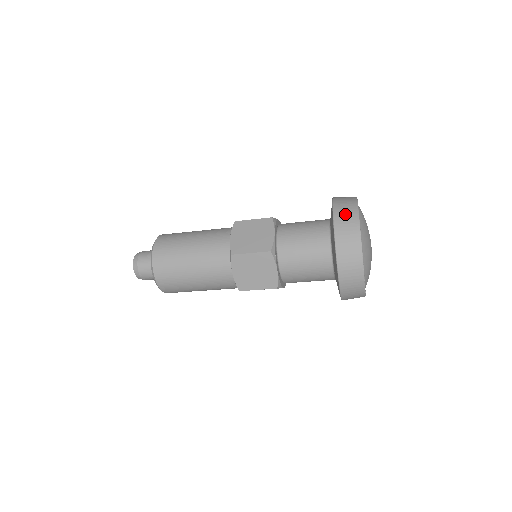
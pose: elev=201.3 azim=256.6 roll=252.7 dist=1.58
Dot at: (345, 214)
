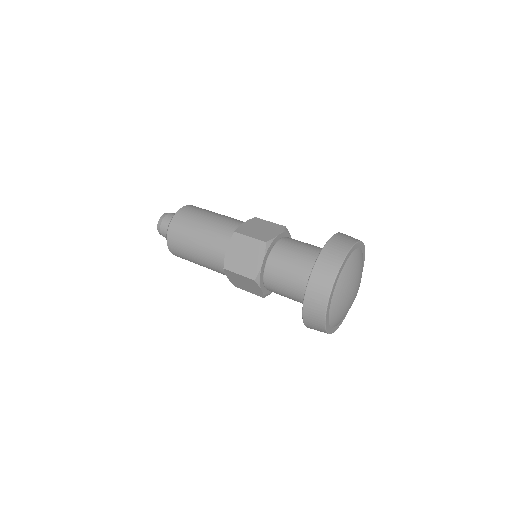
Dot at: (320, 281)
